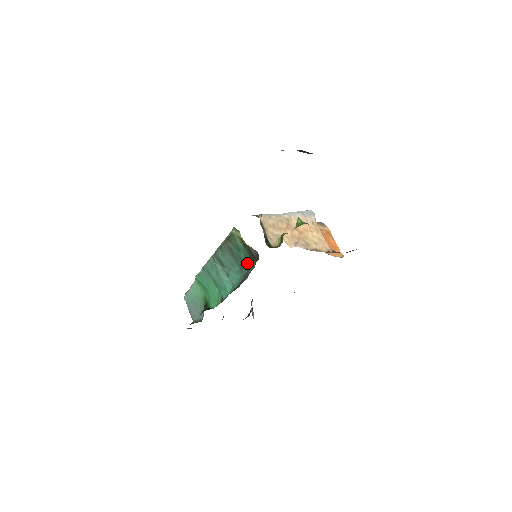
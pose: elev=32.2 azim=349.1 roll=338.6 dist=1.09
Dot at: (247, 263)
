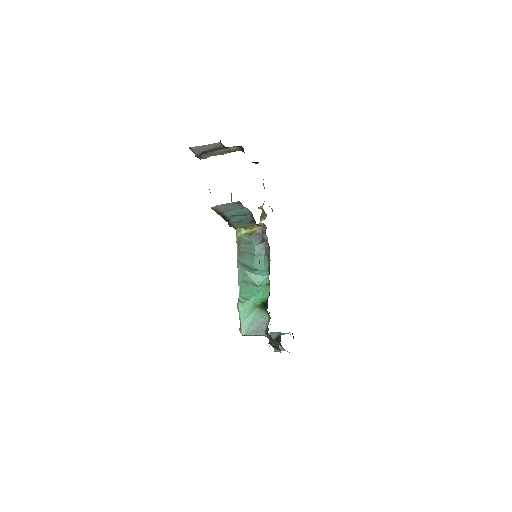
Dot at: (260, 245)
